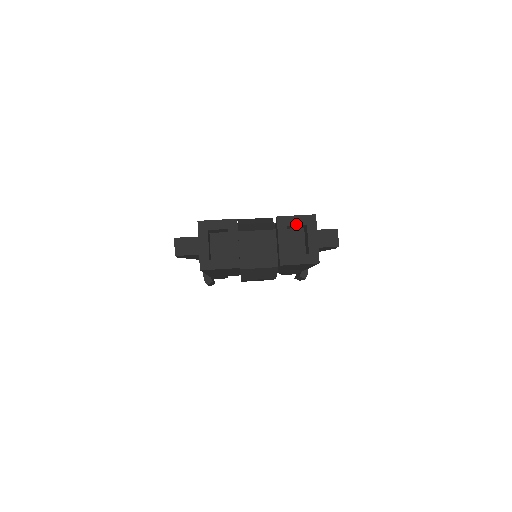
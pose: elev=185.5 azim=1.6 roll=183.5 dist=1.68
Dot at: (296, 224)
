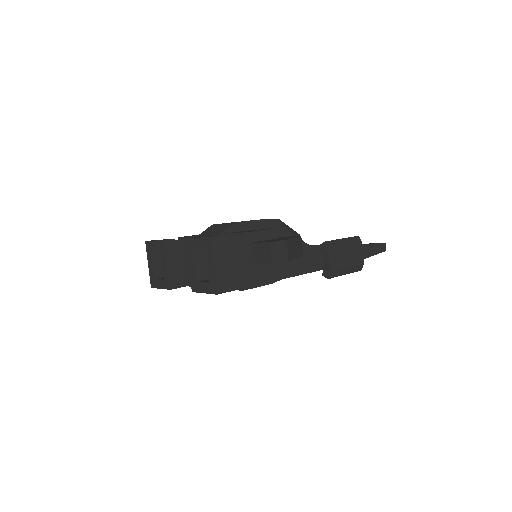
Dot at: (198, 248)
